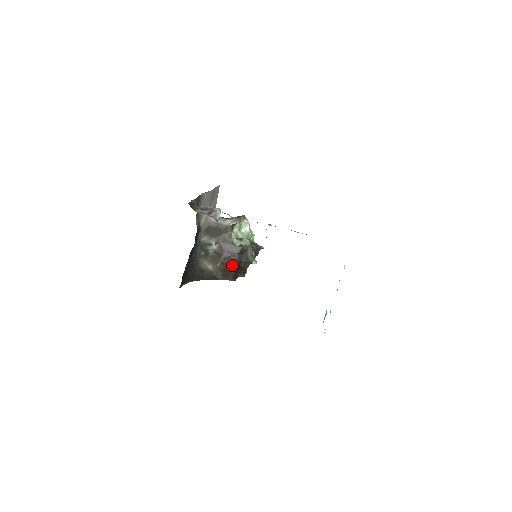
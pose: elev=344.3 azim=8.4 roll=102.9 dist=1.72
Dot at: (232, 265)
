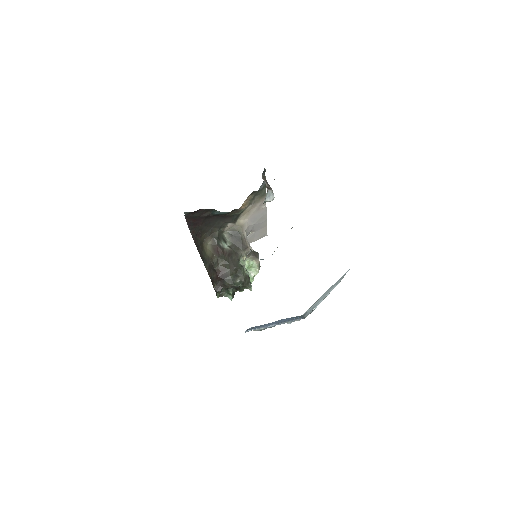
Dot at: (221, 270)
